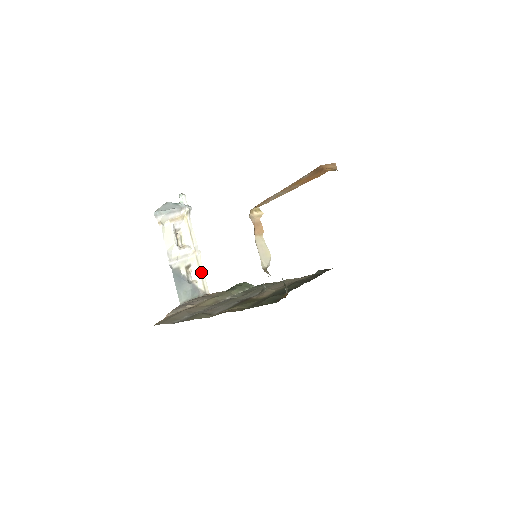
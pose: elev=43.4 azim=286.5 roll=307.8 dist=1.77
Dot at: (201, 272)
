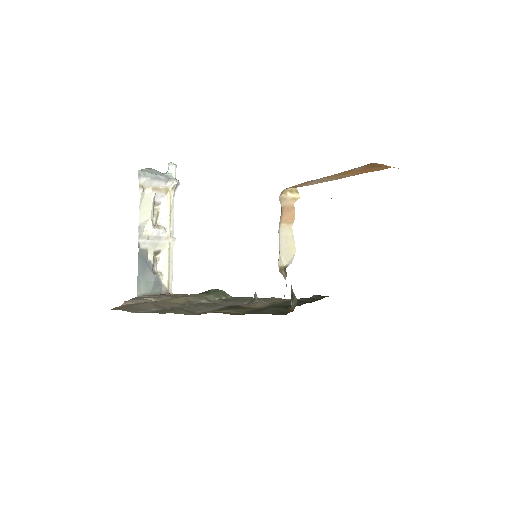
Dot at: (170, 264)
